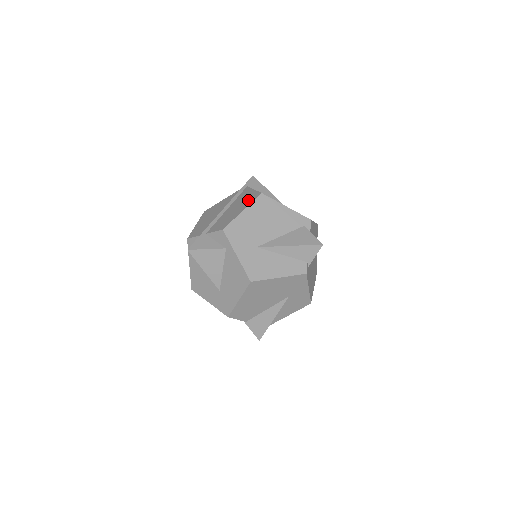
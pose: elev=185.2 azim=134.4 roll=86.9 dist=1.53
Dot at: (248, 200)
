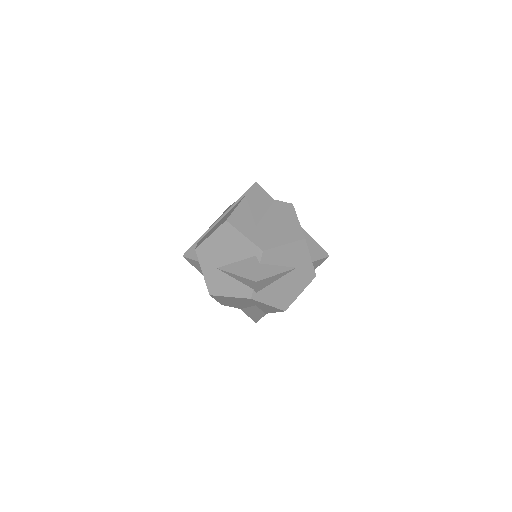
Dot at: (222, 222)
